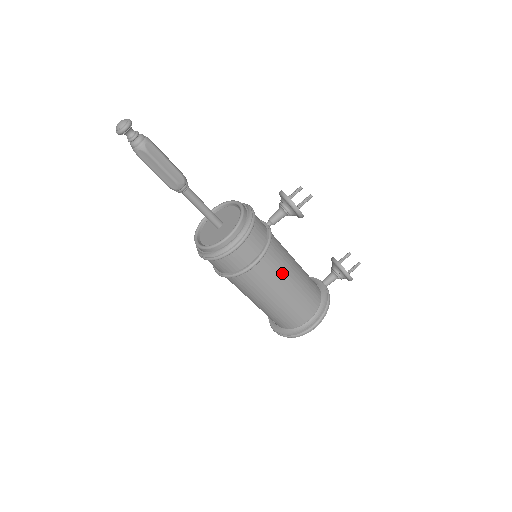
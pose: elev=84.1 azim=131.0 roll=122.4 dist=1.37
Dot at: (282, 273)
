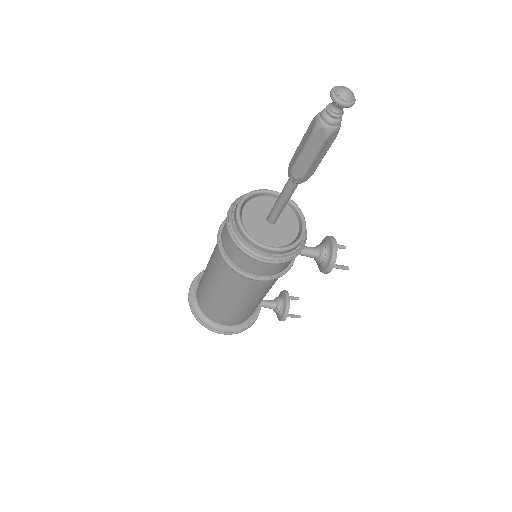
Dot at: (261, 293)
